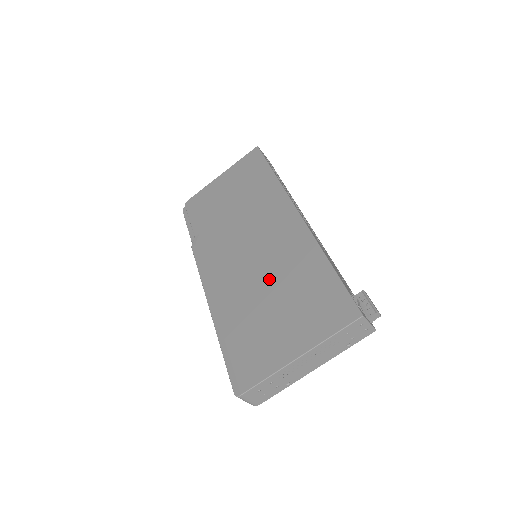
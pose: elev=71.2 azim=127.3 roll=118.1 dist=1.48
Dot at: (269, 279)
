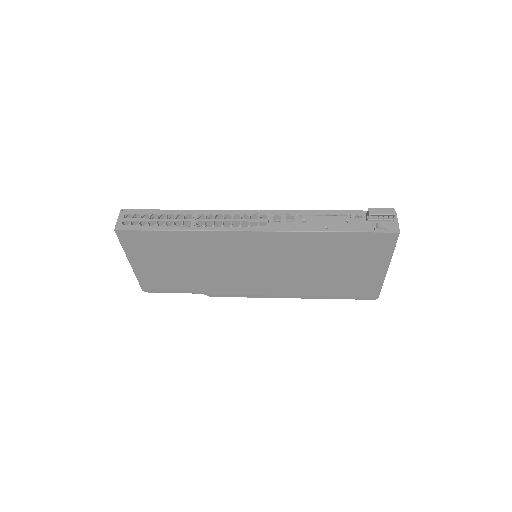
Dot at: (306, 266)
